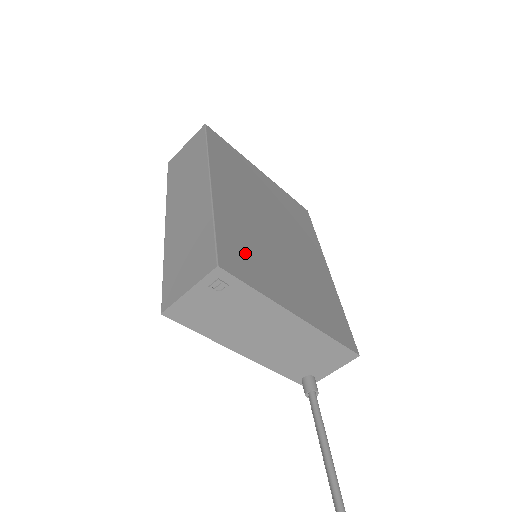
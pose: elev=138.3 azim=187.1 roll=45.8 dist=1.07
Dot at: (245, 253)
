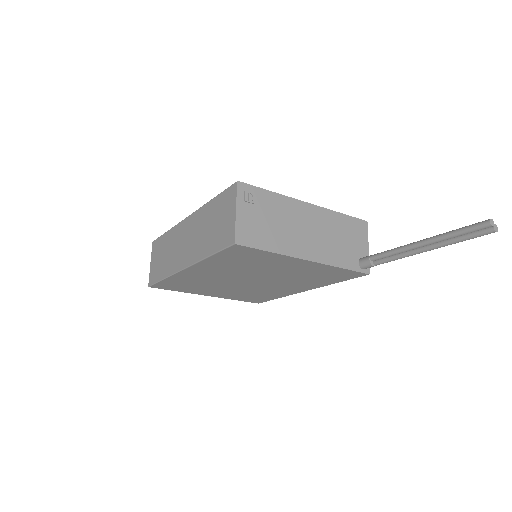
Dot at: occluded
